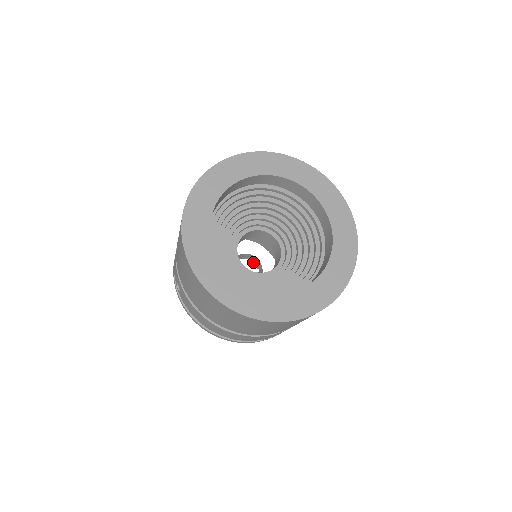
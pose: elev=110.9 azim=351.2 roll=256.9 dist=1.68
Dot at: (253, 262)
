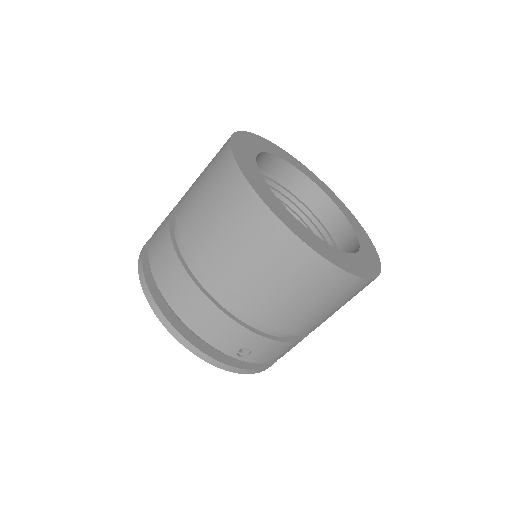
Dot at: occluded
